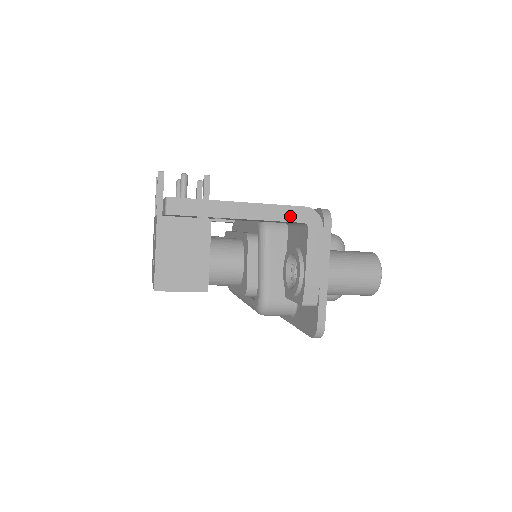
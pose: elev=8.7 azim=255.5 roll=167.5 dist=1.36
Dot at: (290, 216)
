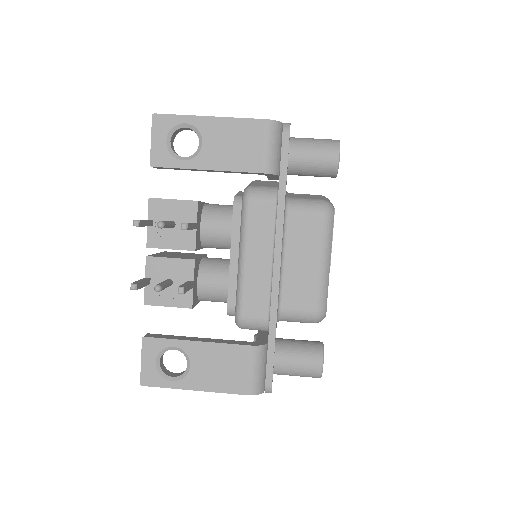
Dot at: occluded
